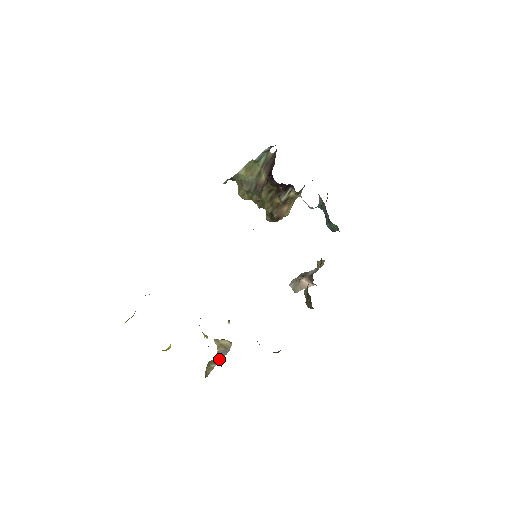
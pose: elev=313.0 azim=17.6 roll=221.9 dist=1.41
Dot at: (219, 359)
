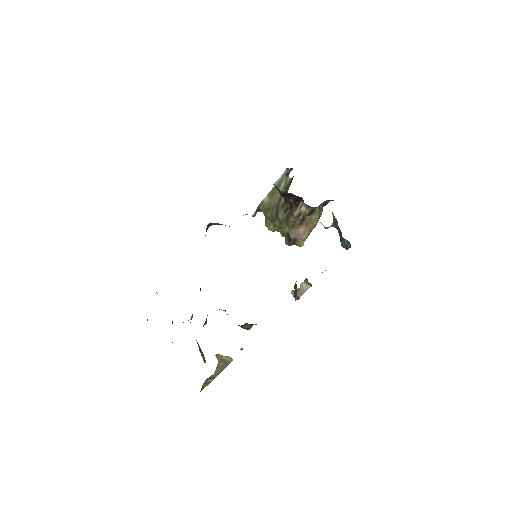
Dot at: (217, 374)
